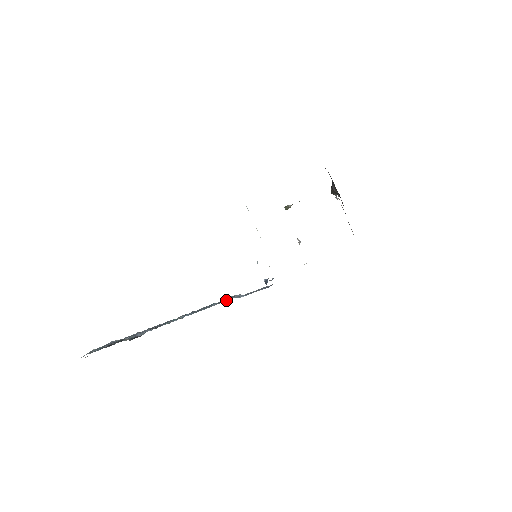
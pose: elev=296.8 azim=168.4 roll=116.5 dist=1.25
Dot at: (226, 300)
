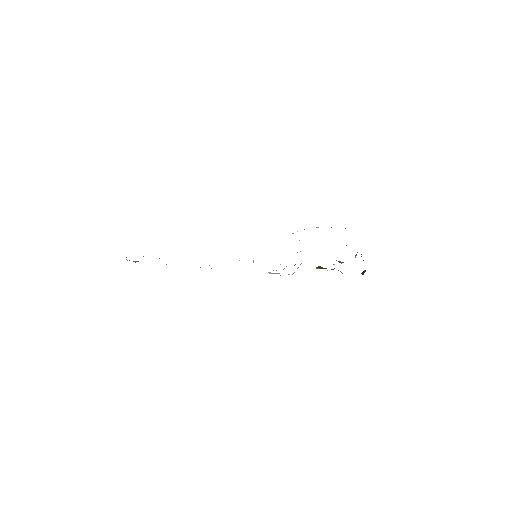
Dot at: occluded
